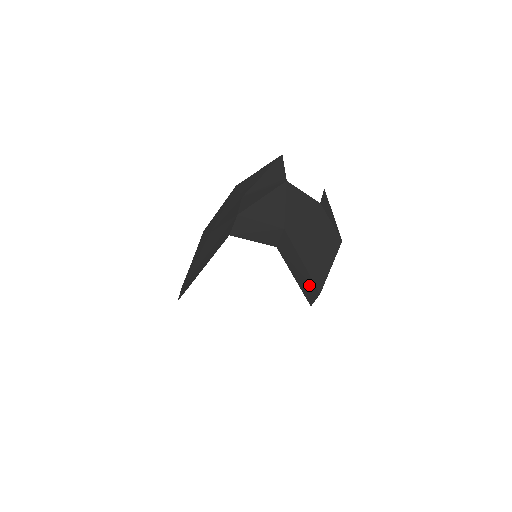
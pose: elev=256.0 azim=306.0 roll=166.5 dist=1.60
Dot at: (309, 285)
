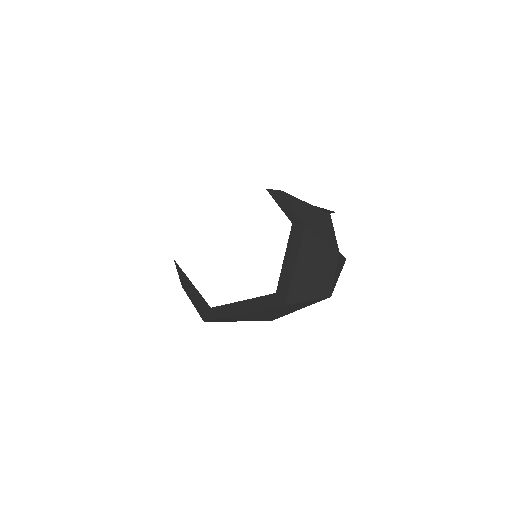
Dot at: (286, 284)
